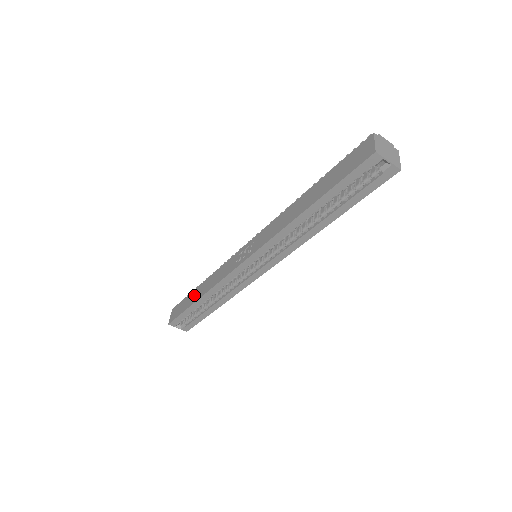
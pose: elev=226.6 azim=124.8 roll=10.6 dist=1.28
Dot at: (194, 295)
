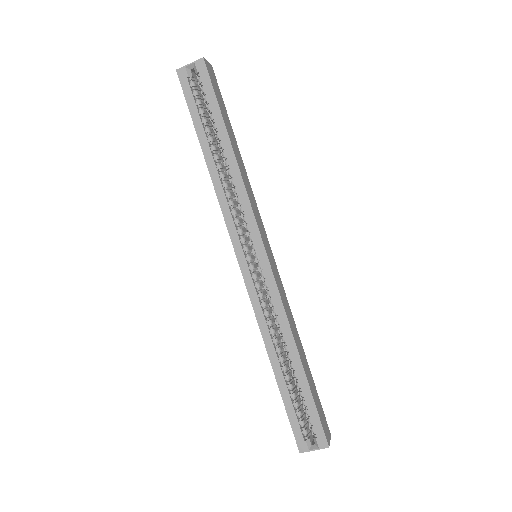
Dot at: occluded
